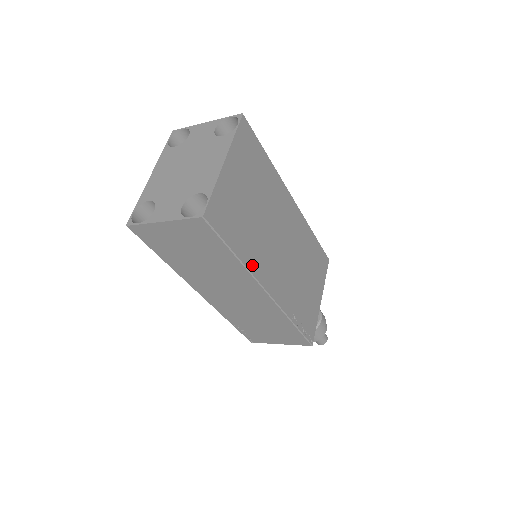
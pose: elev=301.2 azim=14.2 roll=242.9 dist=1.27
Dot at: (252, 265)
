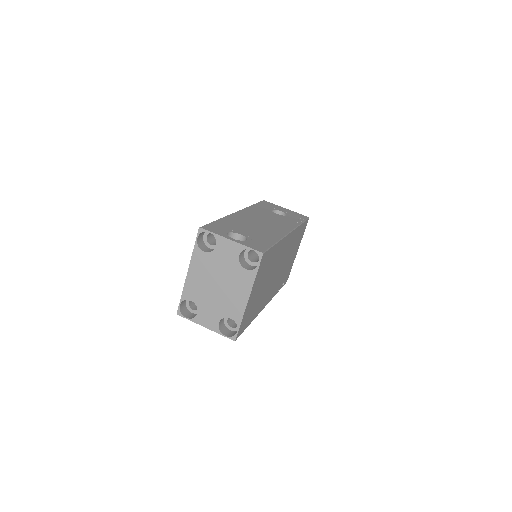
Dot at: (258, 312)
